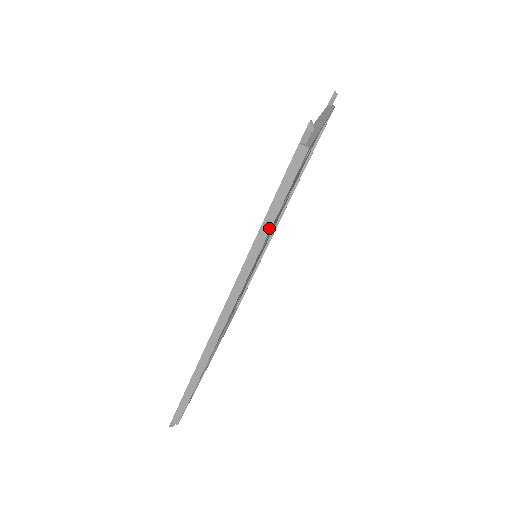
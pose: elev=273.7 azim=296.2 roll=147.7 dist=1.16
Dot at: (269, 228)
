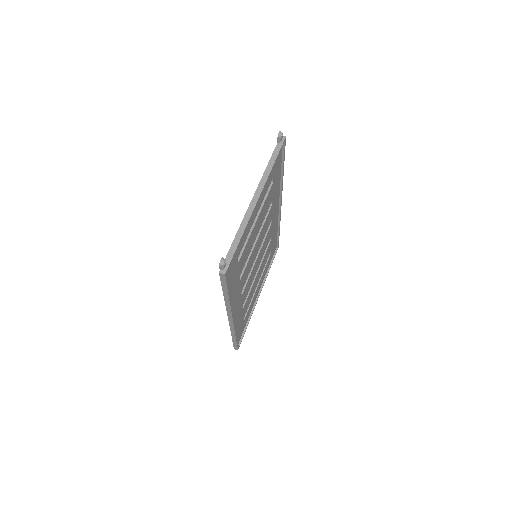
Dot at: (228, 296)
